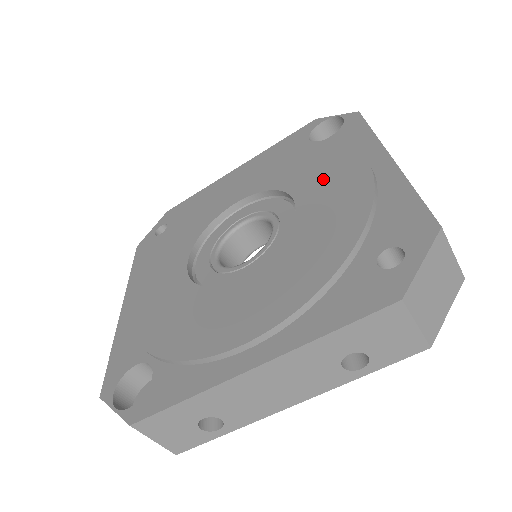
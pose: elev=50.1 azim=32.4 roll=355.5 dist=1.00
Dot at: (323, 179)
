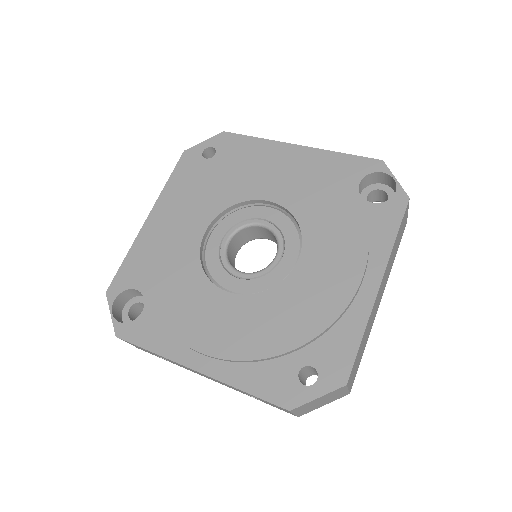
Dot at: (329, 257)
